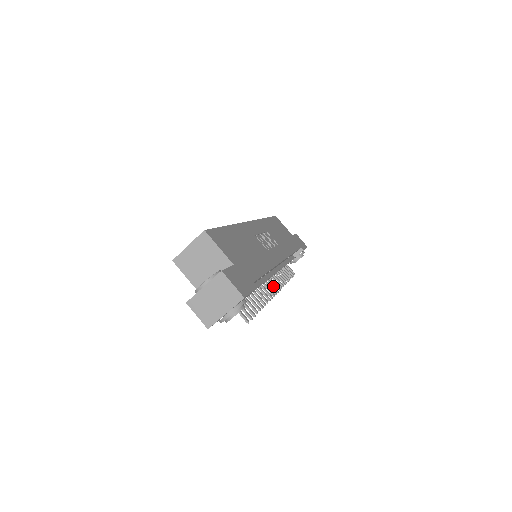
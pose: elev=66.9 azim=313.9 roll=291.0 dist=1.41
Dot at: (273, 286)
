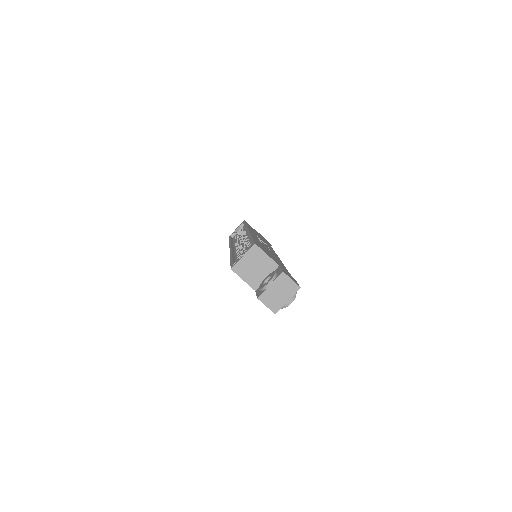
Dot at: occluded
